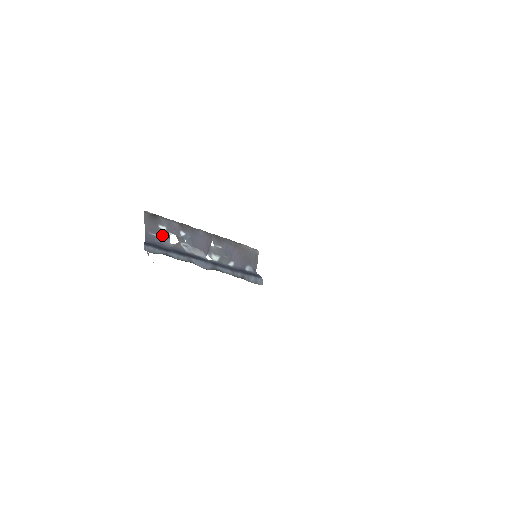
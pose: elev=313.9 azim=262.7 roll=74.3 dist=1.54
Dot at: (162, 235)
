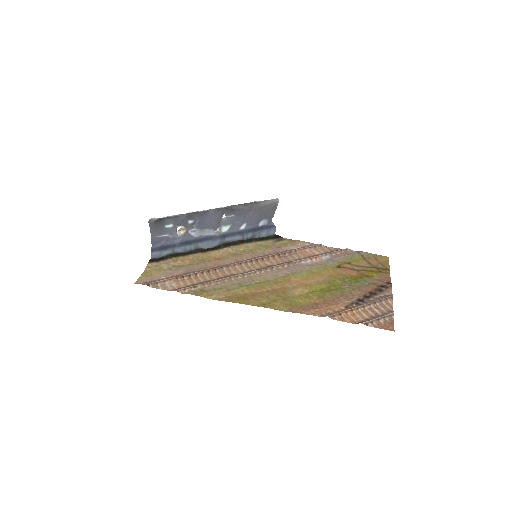
Dot at: (169, 233)
